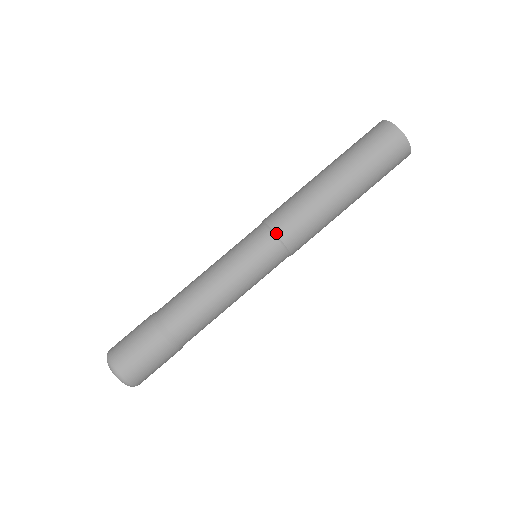
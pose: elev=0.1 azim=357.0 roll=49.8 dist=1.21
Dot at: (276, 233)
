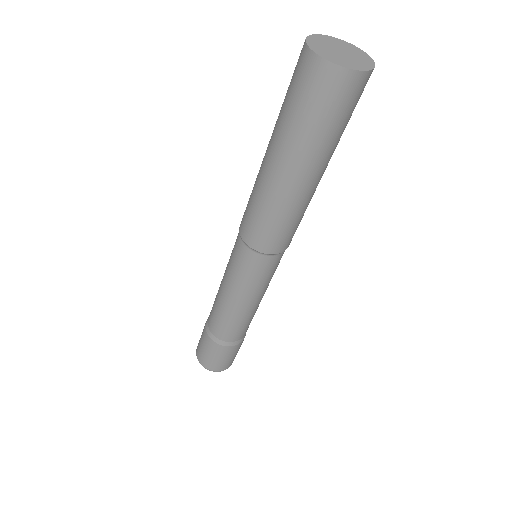
Dot at: (271, 254)
